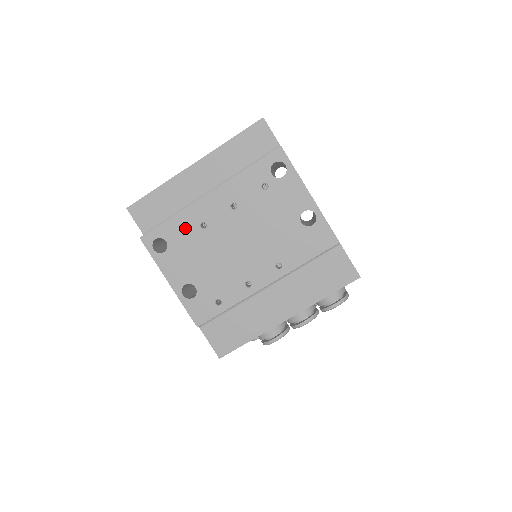
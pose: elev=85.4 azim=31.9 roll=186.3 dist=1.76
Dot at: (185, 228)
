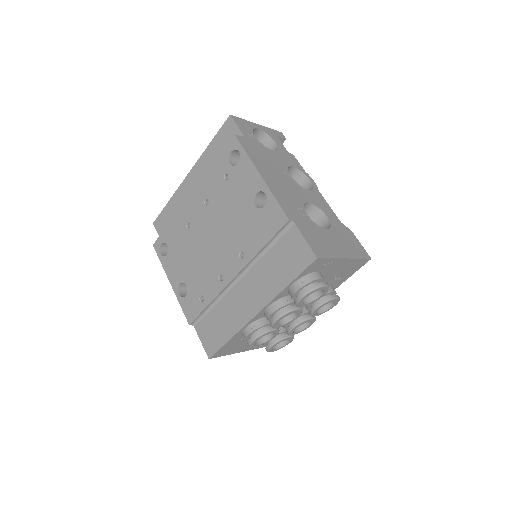
Dot at: (178, 230)
